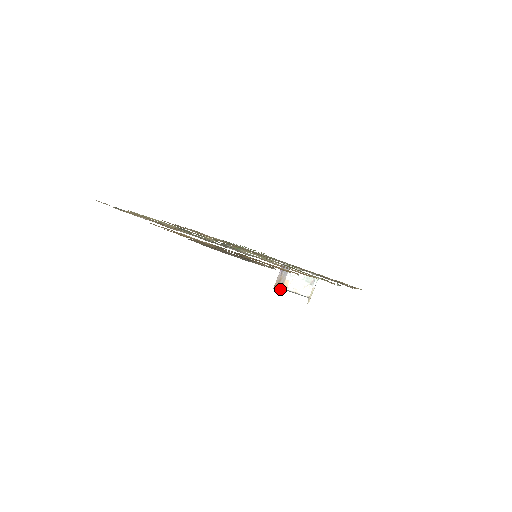
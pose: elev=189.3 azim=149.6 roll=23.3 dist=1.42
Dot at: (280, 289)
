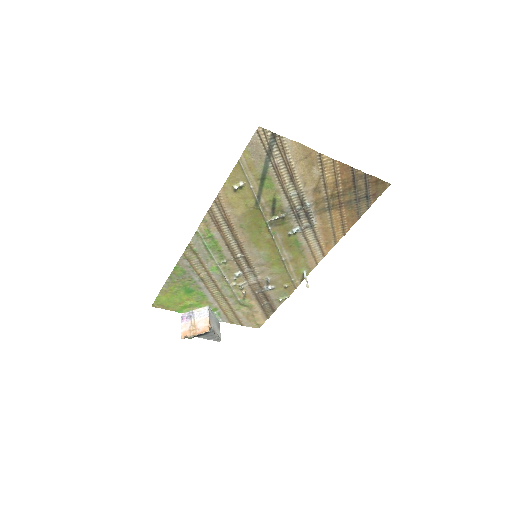
Dot at: (205, 328)
